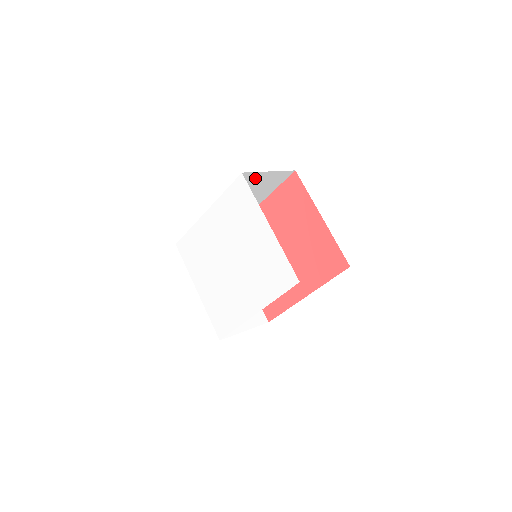
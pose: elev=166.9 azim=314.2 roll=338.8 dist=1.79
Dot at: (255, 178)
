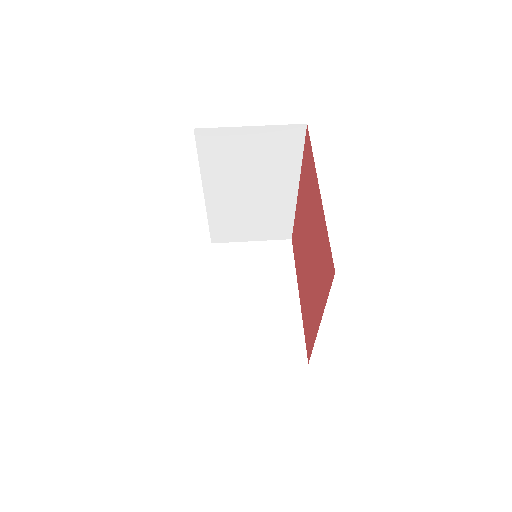
Dot at: (234, 139)
